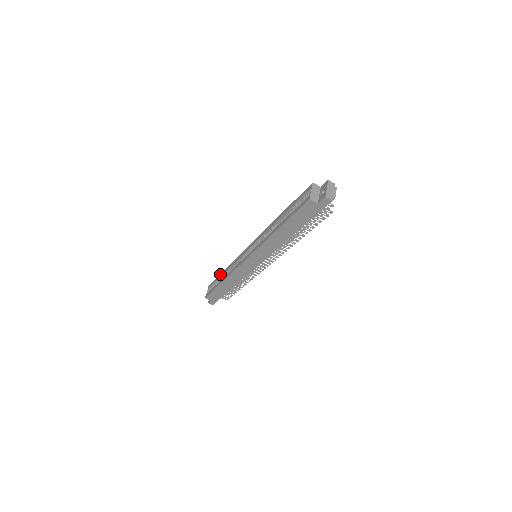
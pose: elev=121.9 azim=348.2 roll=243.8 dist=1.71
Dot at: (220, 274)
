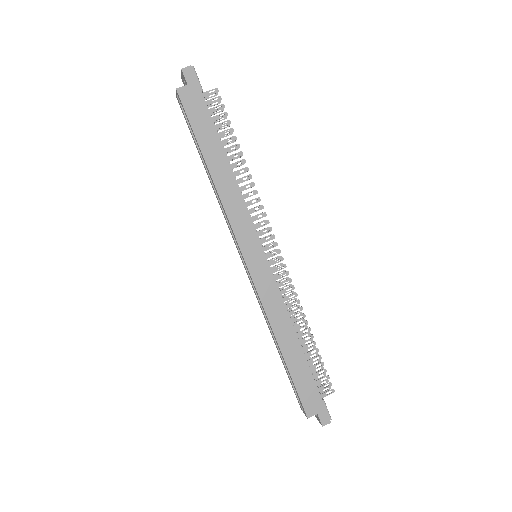
Dot at: occluded
